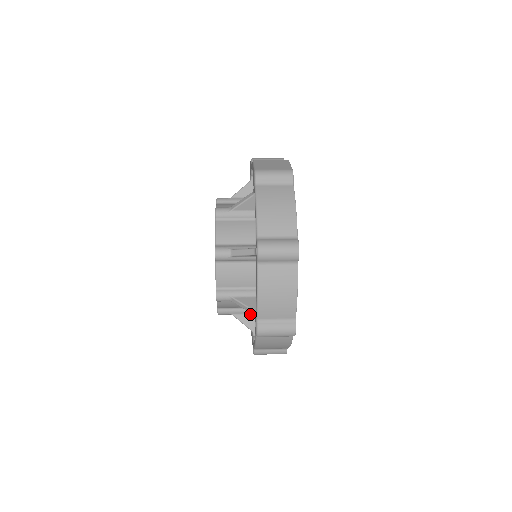
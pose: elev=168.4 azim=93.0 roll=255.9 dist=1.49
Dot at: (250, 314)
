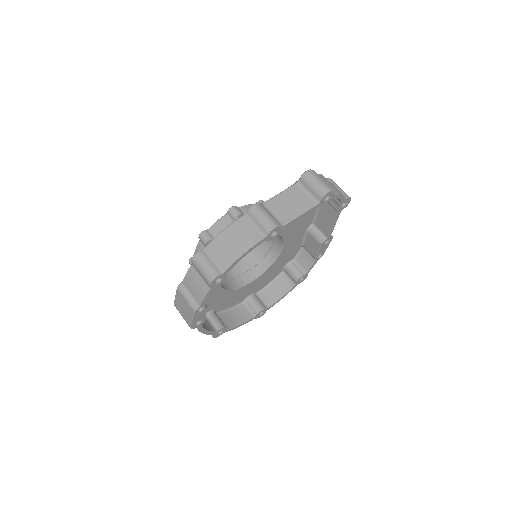
Dot at: occluded
